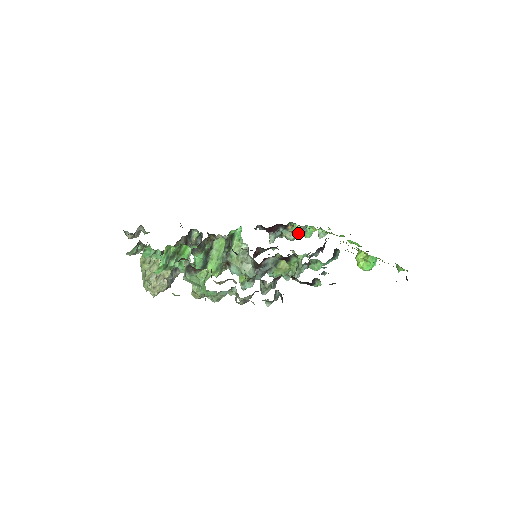
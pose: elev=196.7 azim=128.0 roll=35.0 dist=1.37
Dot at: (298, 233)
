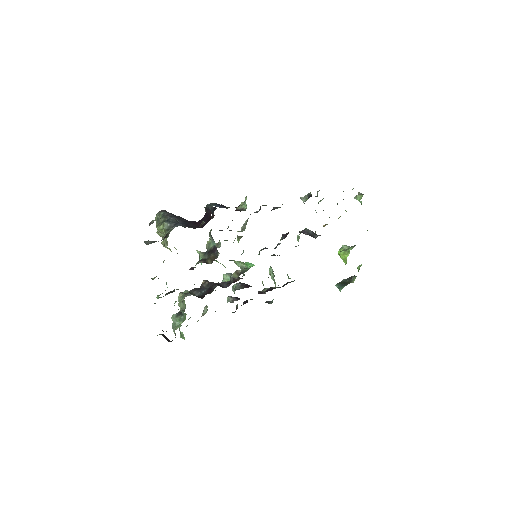
Dot at: occluded
